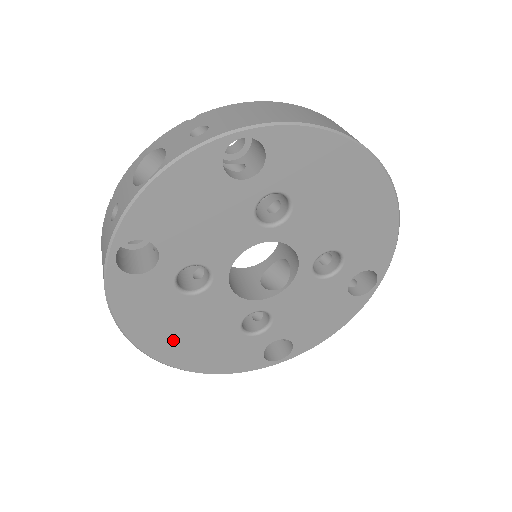
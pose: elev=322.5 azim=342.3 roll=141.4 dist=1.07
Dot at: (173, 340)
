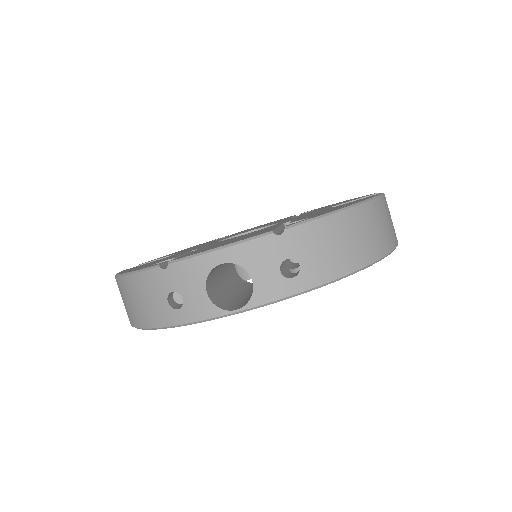
Dot at: occluded
